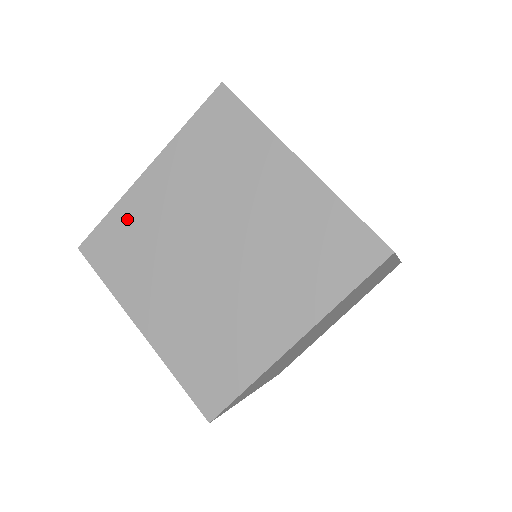
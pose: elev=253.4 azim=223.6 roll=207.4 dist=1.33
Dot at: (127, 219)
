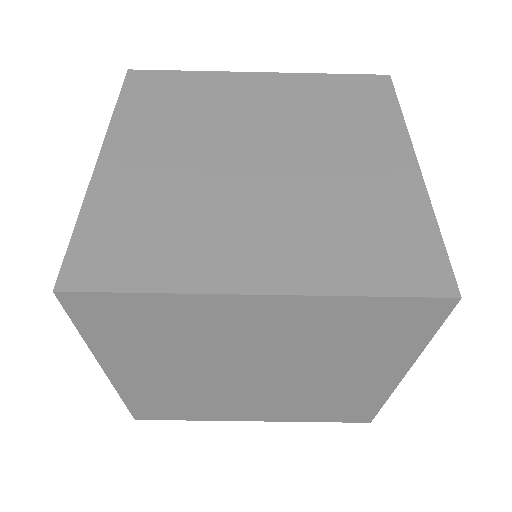
Dot at: (200, 85)
